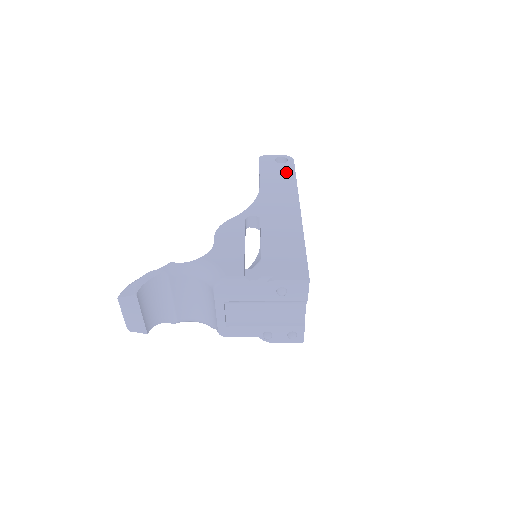
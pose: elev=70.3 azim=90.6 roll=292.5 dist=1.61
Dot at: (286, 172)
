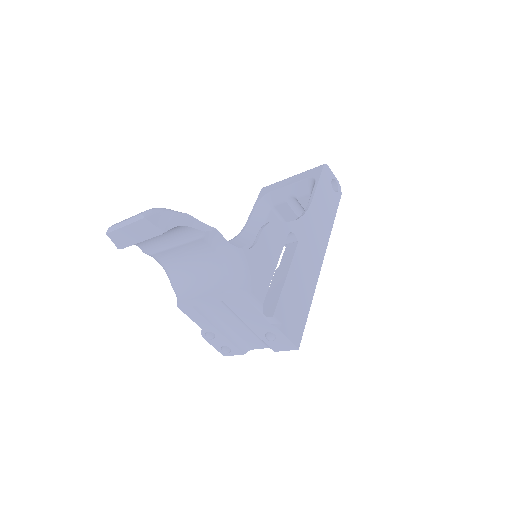
Dot at: (332, 204)
